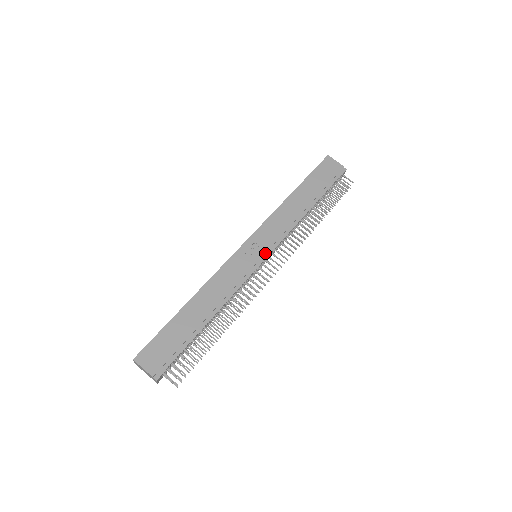
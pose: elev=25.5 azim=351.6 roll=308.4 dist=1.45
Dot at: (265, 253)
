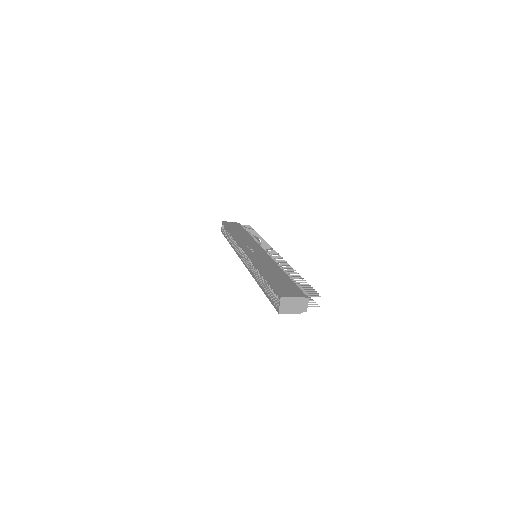
Dot at: (260, 249)
